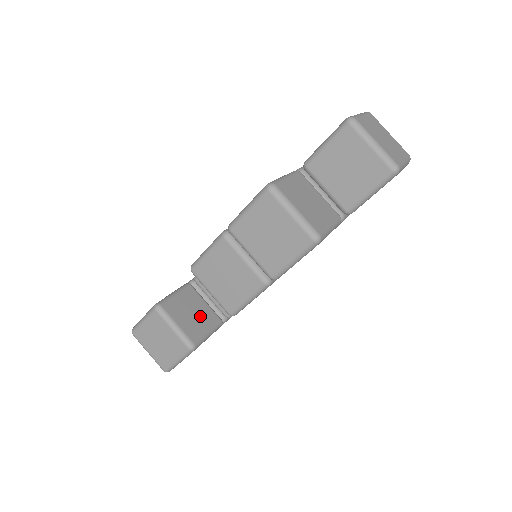
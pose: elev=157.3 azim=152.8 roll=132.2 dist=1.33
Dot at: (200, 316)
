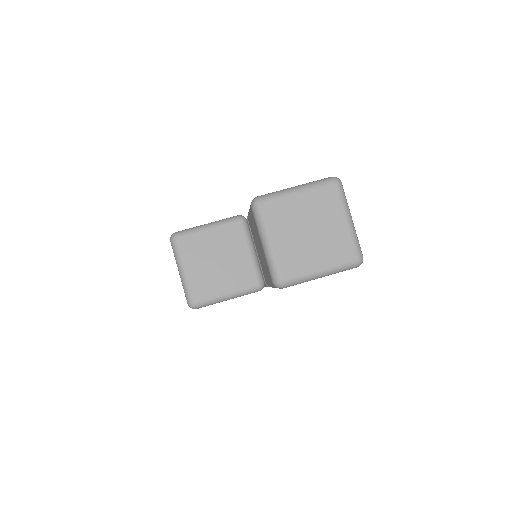
Dot at: occluded
